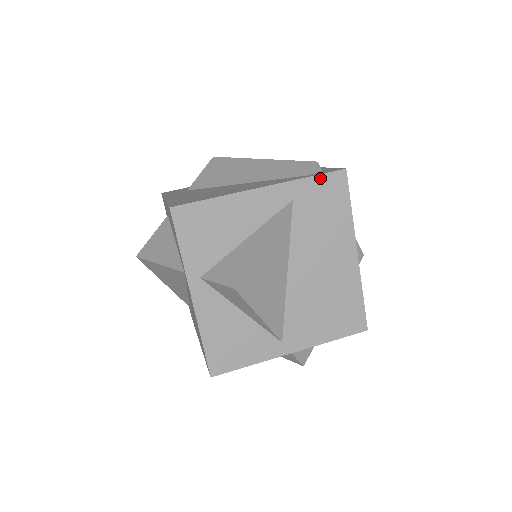
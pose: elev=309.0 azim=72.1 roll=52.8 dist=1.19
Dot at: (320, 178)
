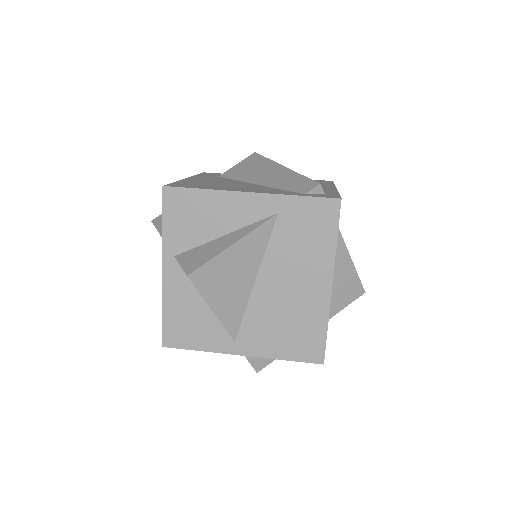
Dot at: (311, 200)
